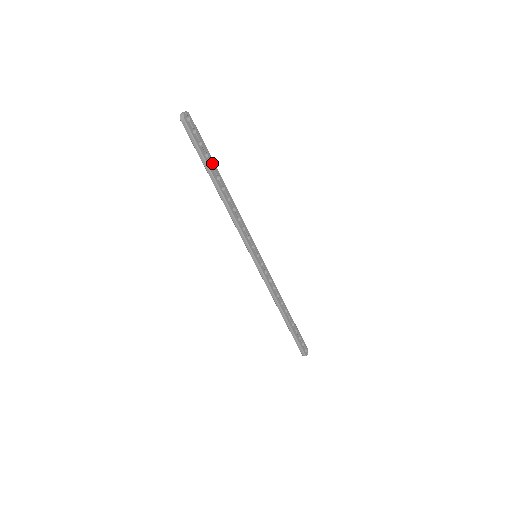
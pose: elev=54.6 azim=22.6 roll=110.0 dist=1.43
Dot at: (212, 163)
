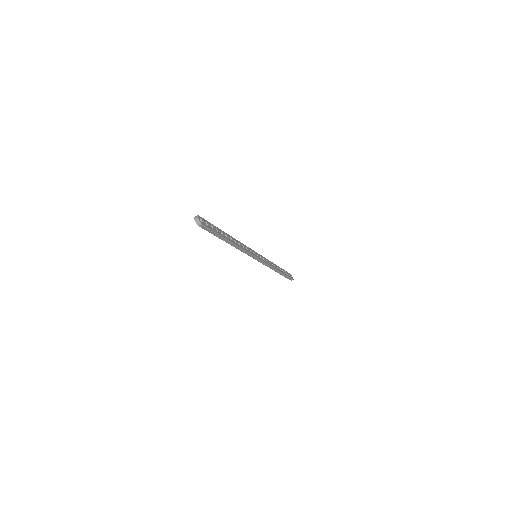
Dot at: (220, 231)
